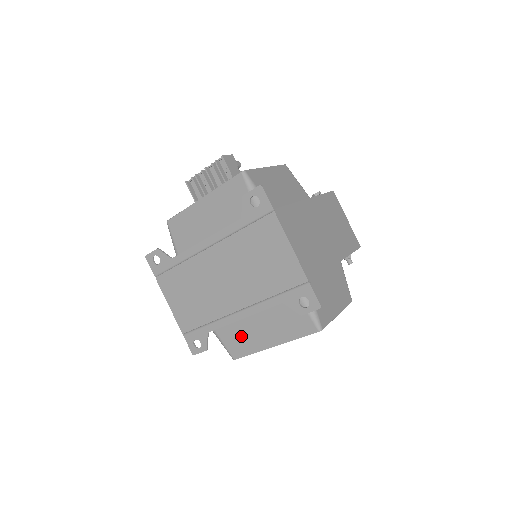
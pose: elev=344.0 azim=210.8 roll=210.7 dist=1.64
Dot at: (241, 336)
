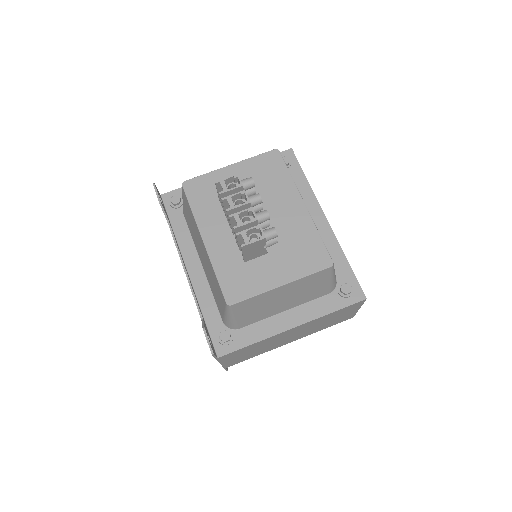
Dot at: occluded
